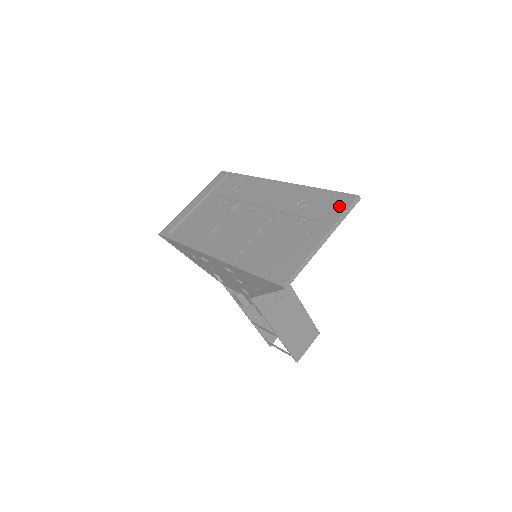
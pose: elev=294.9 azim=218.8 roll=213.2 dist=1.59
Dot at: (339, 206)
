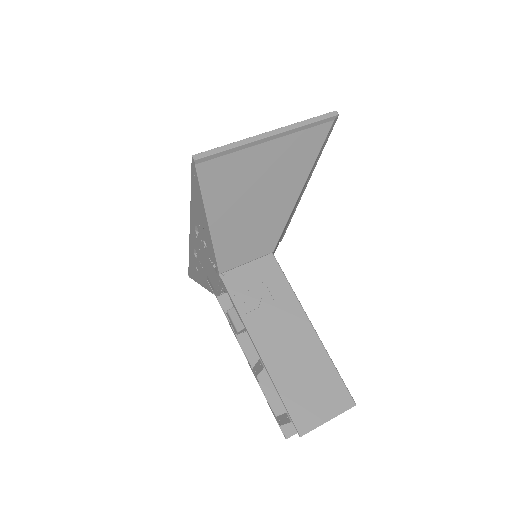
Dot at: occluded
